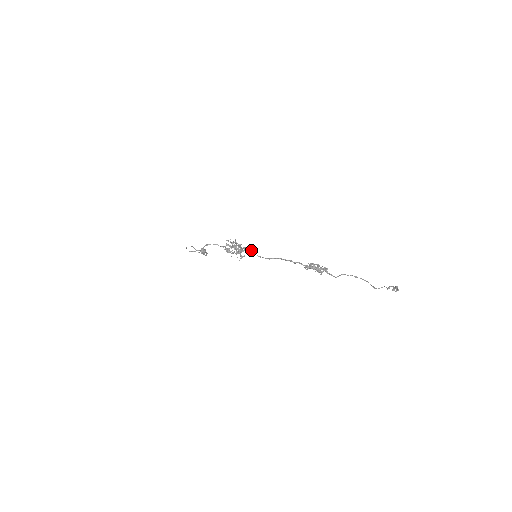
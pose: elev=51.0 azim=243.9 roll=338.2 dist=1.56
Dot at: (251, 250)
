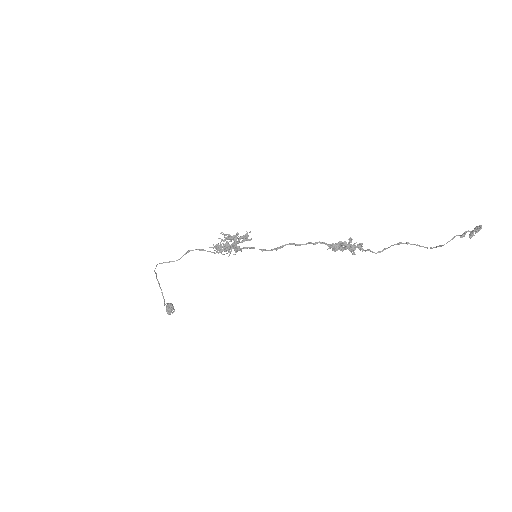
Dot at: (251, 247)
